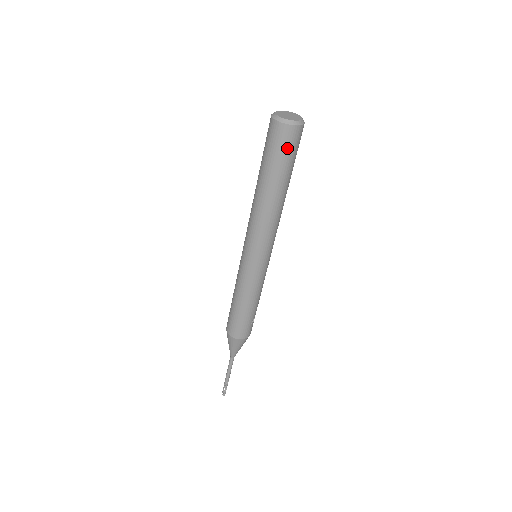
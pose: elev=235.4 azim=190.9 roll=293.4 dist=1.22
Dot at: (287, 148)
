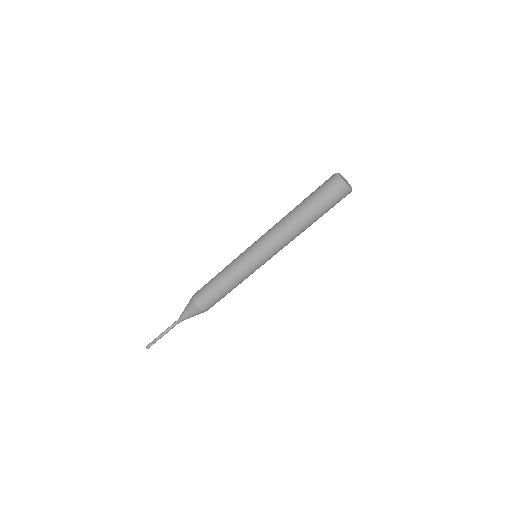
Dot at: occluded
